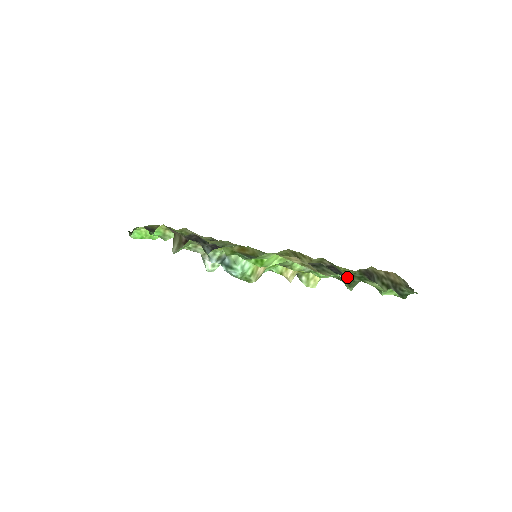
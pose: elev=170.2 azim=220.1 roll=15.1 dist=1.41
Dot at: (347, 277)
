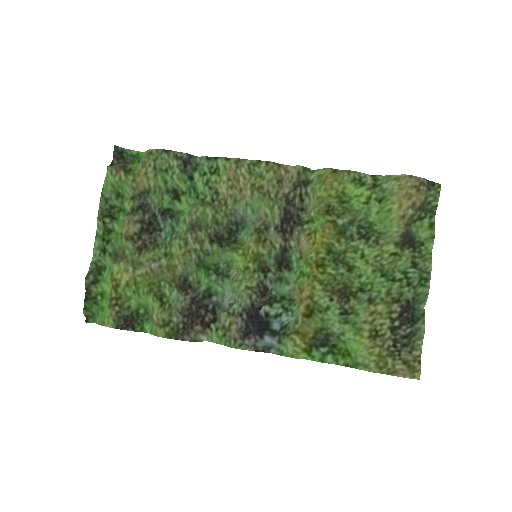
Dot at: (414, 298)
